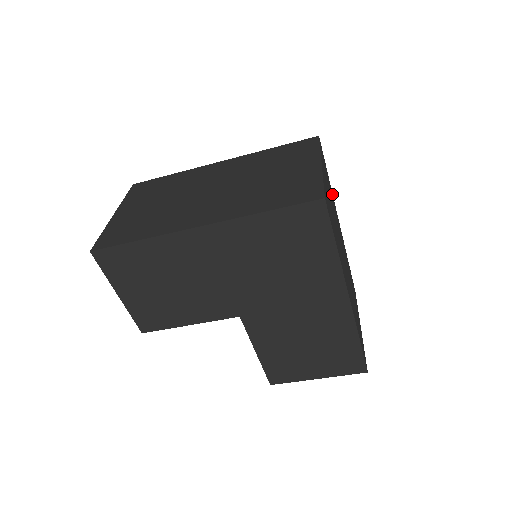
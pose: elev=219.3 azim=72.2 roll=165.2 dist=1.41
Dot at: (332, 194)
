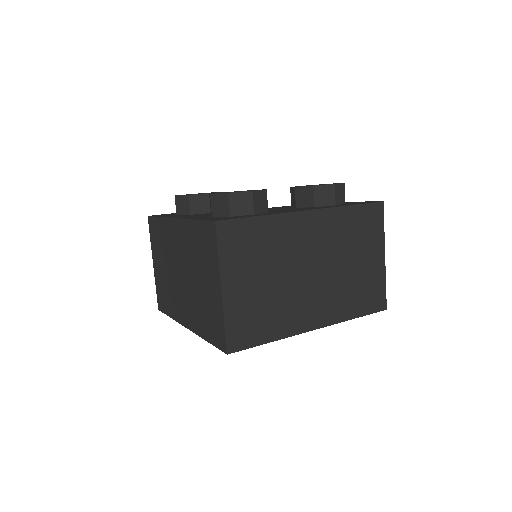
Dot at: (276, 219)
